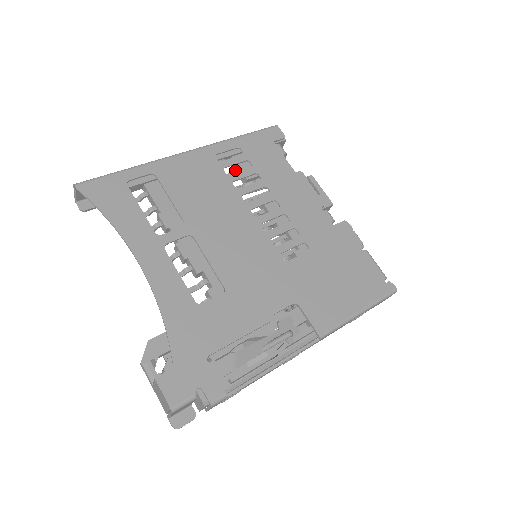
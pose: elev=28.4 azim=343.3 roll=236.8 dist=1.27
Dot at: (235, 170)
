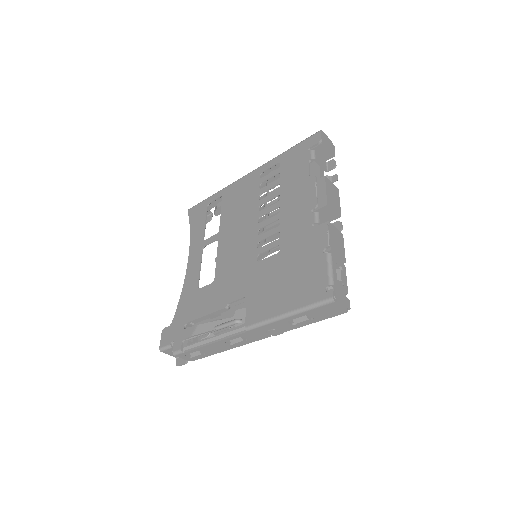
Dot at: occluded
